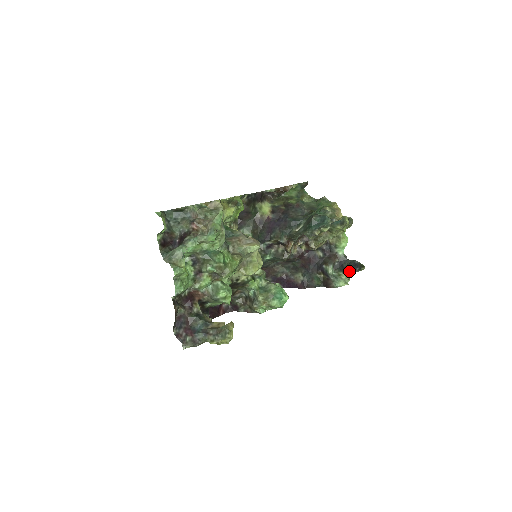
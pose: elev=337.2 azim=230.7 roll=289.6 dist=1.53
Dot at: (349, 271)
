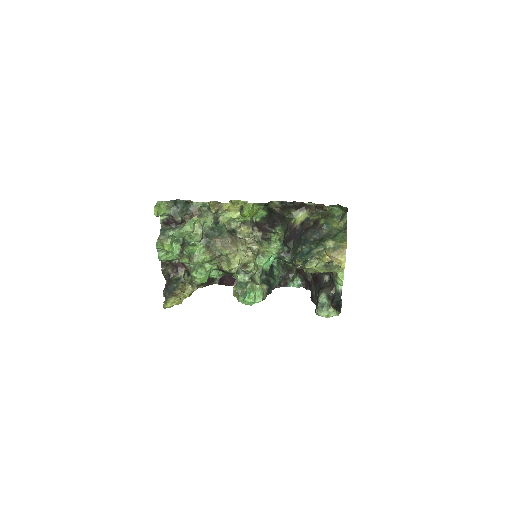
Dot at: (334, 307)
